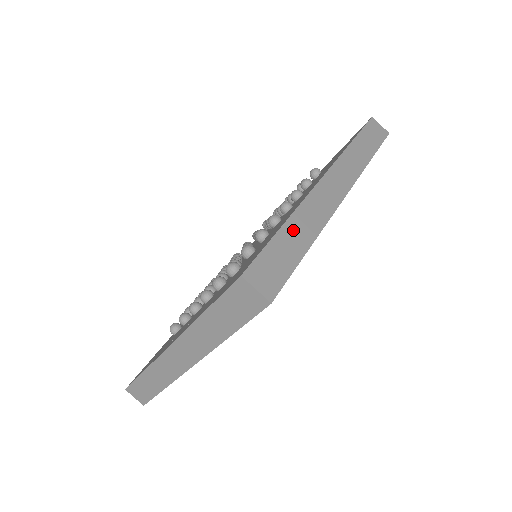
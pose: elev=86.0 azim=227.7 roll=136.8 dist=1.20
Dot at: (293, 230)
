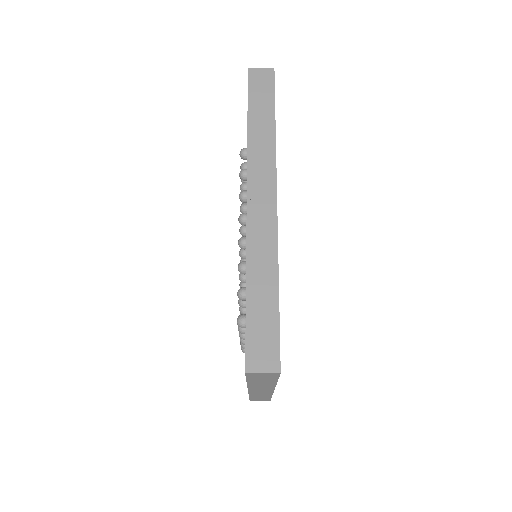
Dot at: (256, 288)
